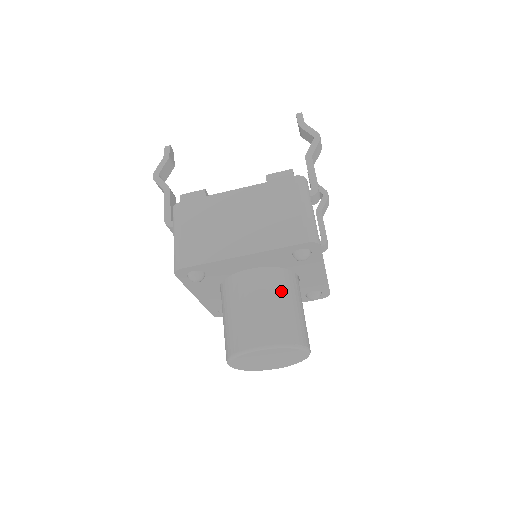
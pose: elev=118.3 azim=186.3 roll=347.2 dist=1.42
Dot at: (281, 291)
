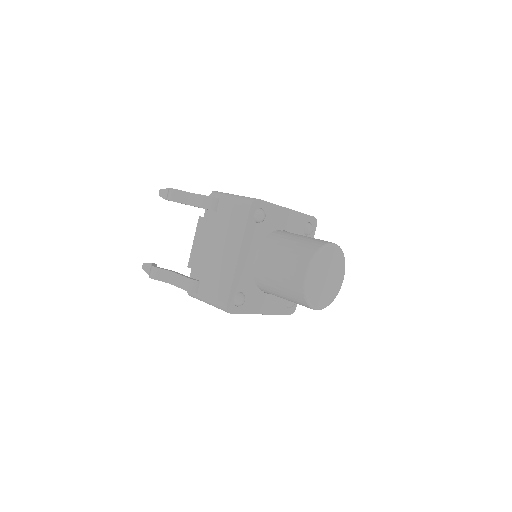
Dot at: occluded
